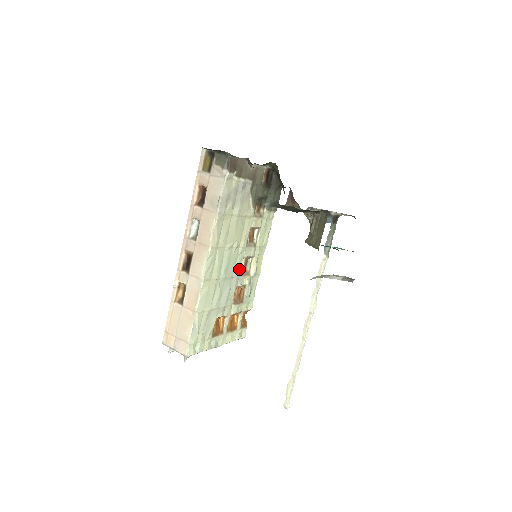
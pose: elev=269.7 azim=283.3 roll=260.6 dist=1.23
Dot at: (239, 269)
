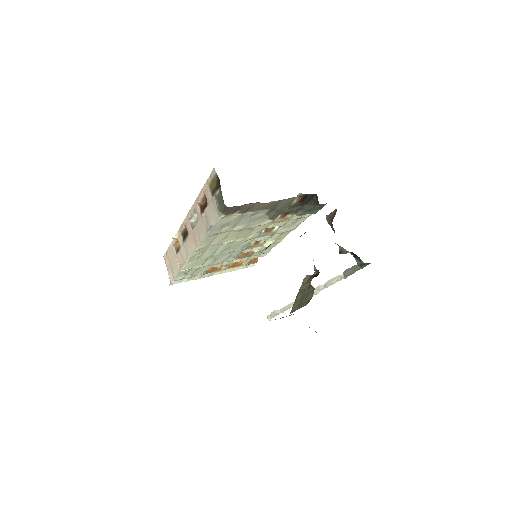
Dot at: (246, 246)
